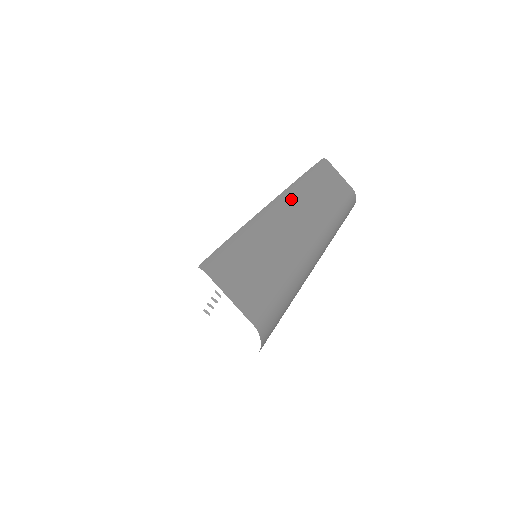
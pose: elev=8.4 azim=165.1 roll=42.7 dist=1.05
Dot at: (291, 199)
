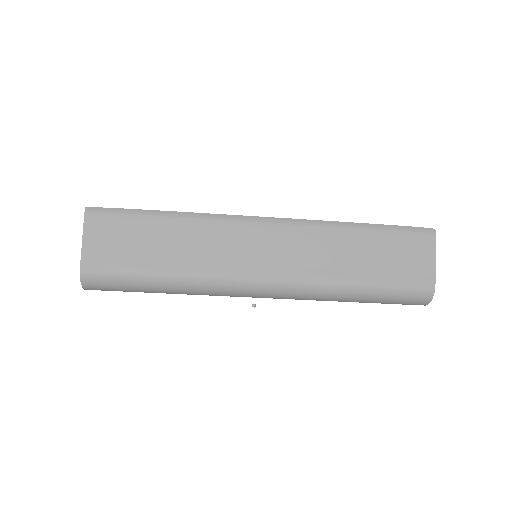
Dot at: (276, 229)
